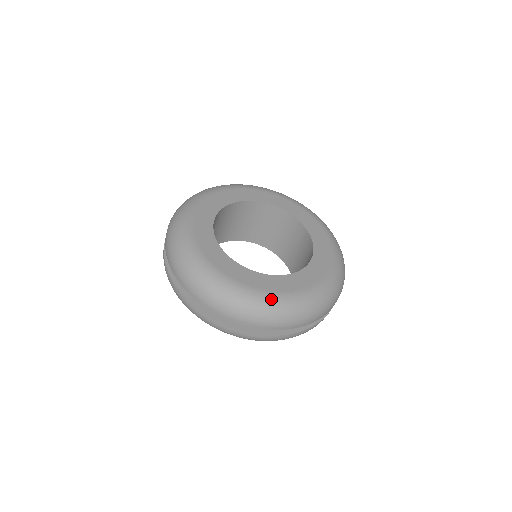
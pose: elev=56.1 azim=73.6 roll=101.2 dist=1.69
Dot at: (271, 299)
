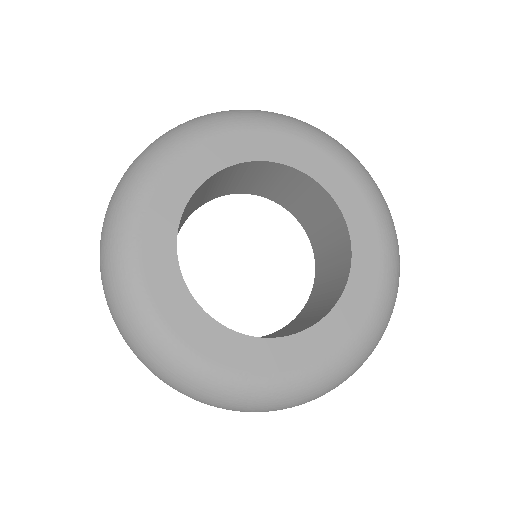
Dot at: (268, 388)
